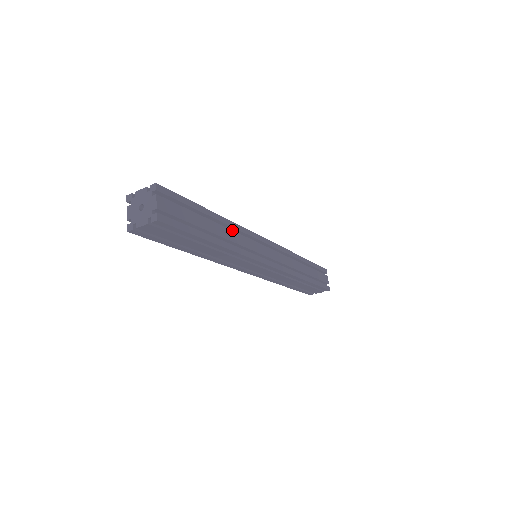
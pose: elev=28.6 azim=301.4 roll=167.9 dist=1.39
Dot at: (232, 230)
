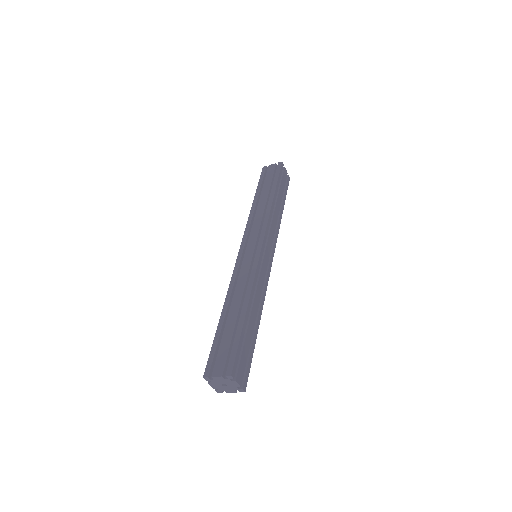
Dot at: (255, 295)
